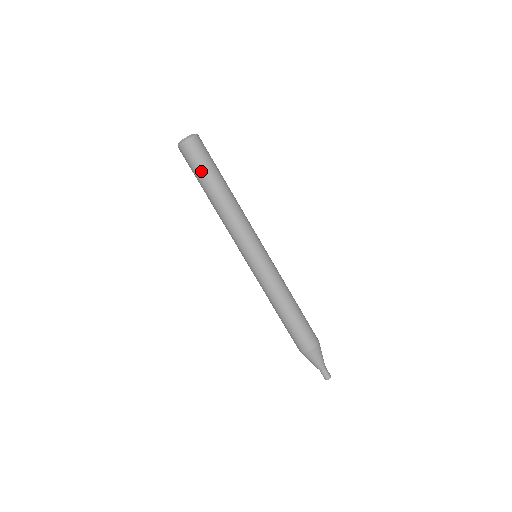
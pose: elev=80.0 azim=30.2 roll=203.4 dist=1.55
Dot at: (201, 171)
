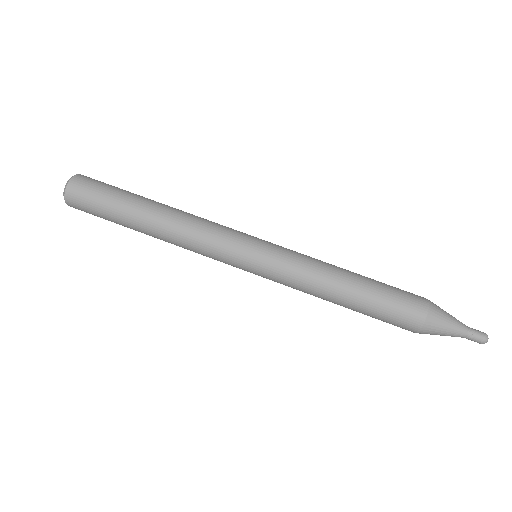
Dot at: (112, 200)
